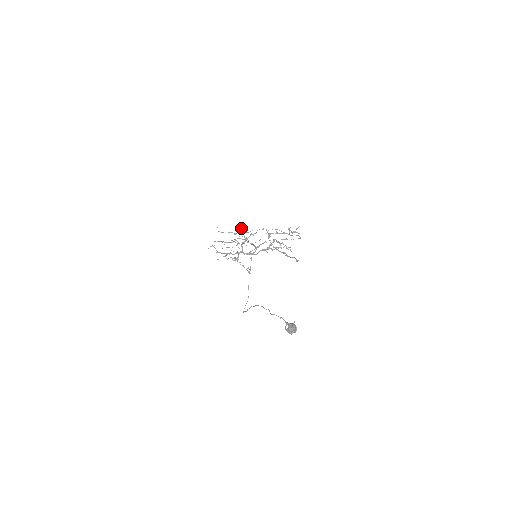
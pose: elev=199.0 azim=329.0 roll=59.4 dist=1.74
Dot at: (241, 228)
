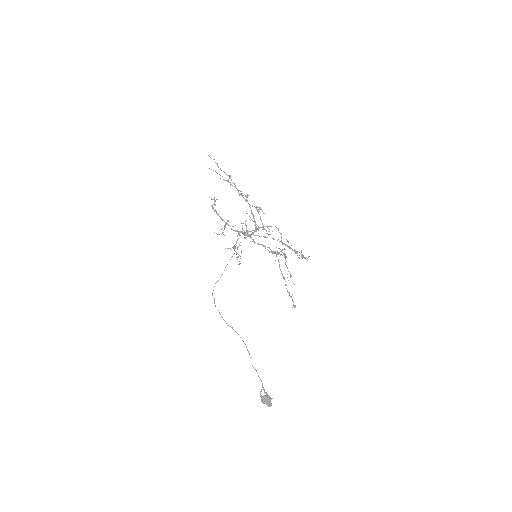
Dot at: (257, 209)
